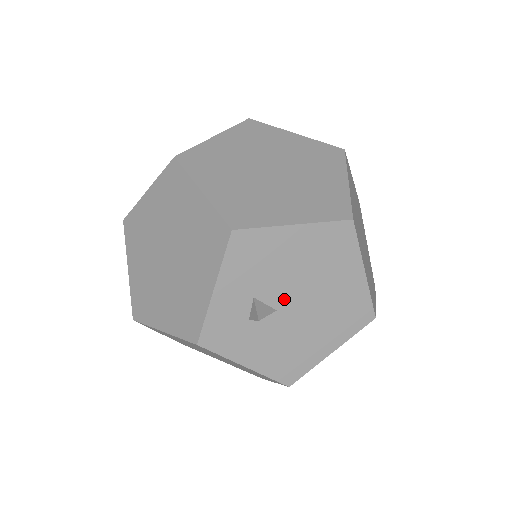
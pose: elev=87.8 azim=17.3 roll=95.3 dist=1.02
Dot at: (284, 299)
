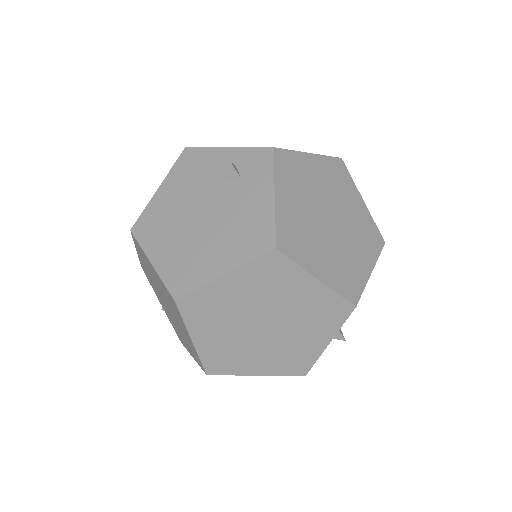
Dot at: occluded
